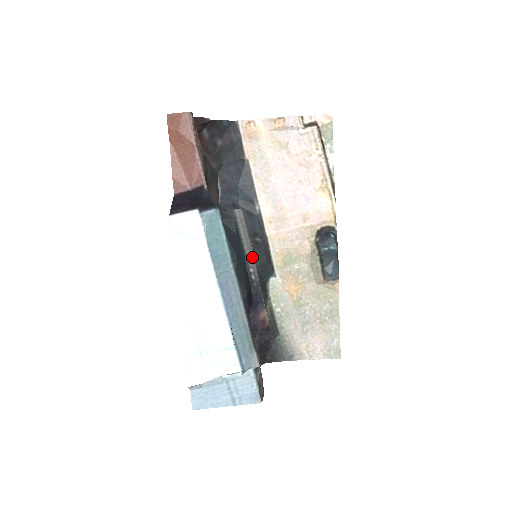
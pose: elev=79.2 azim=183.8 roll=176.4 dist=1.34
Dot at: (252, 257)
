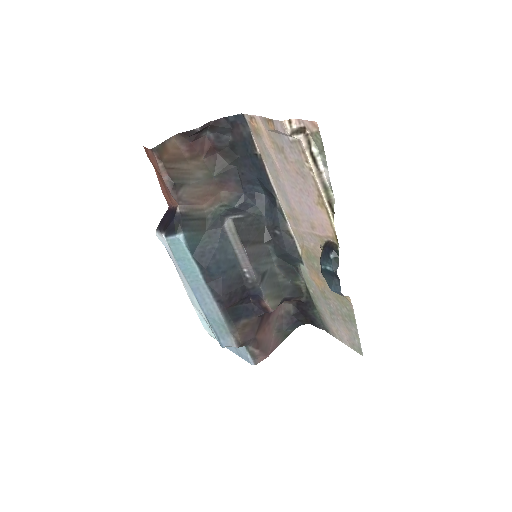
Dot at: (246, 259)
